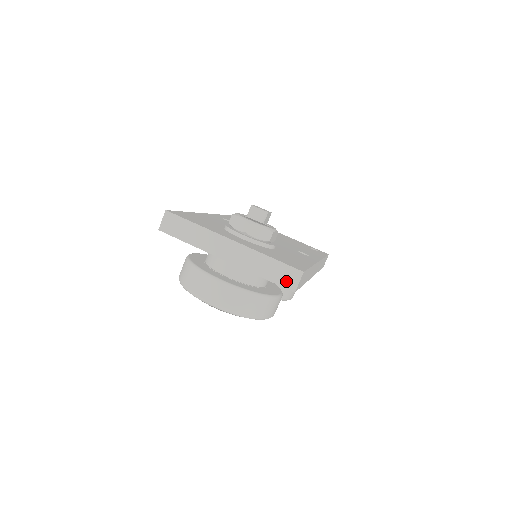
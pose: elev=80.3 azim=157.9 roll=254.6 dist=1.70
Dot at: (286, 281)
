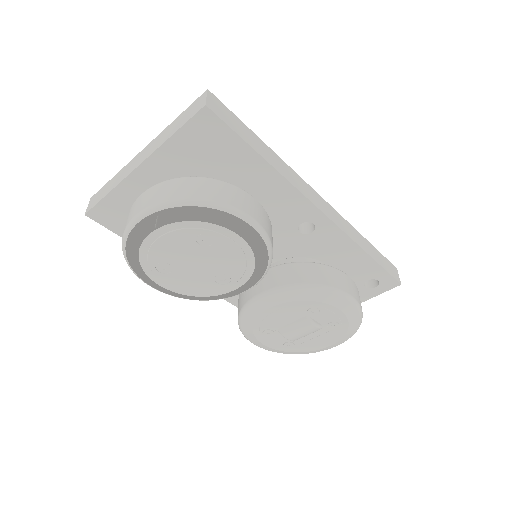
Dot at: (194, 110)
